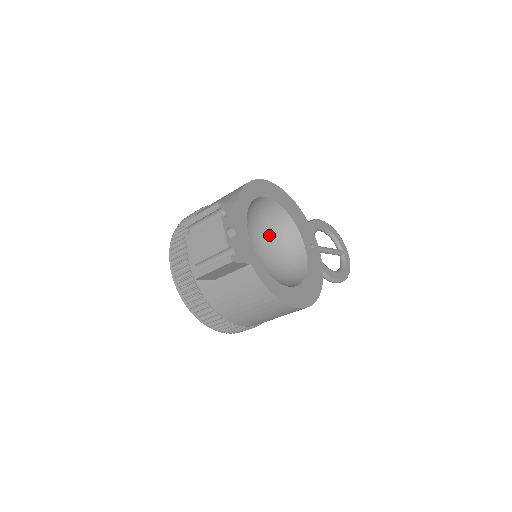
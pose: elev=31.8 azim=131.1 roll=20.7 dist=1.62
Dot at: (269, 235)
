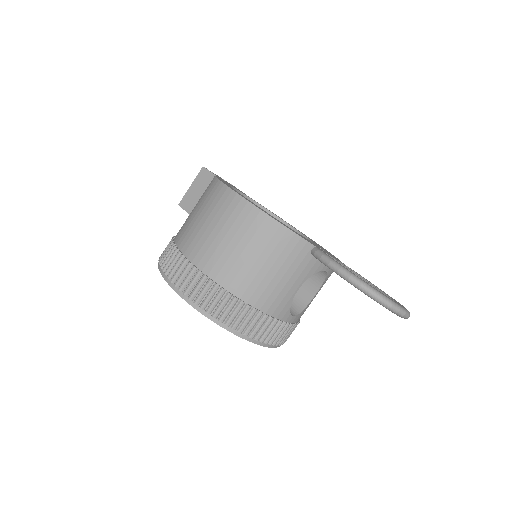
Dot at: occluded
